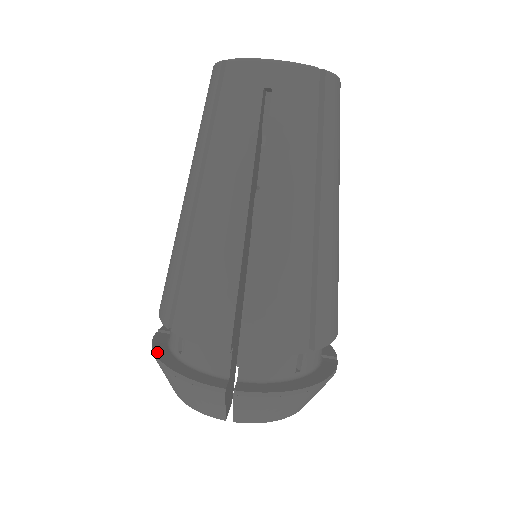
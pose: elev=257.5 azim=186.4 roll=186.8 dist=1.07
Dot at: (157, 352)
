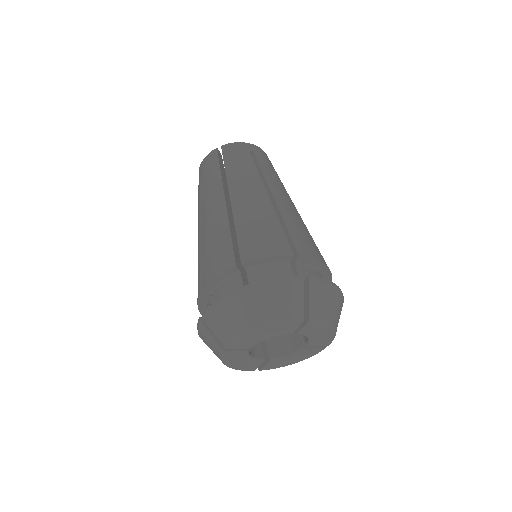
Dot at: (227, 294)
